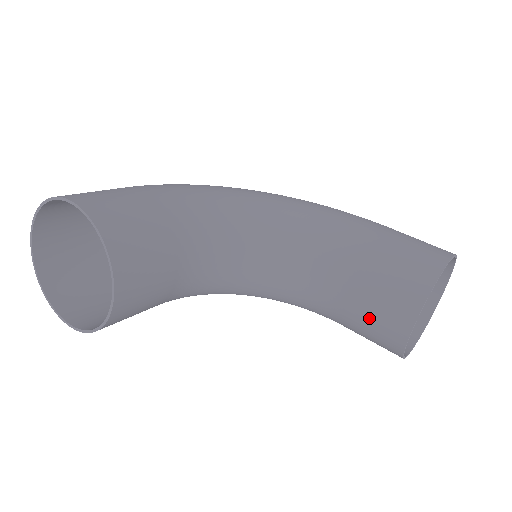
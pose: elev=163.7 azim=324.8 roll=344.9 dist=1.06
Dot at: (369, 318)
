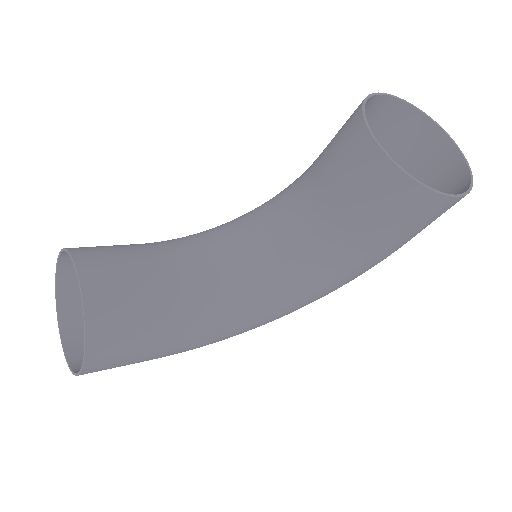
Dot at: (349, 183)
